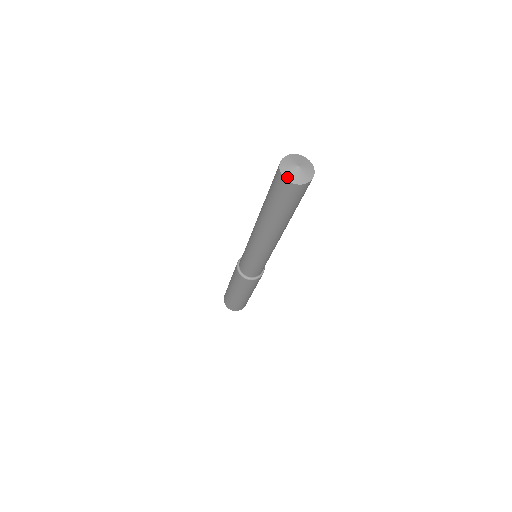
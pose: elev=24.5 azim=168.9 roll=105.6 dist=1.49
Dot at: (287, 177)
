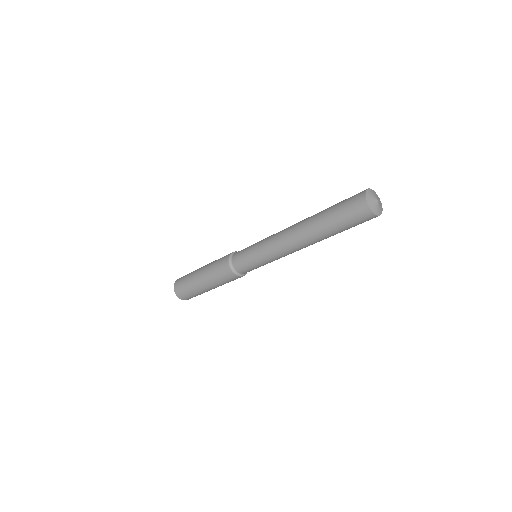
Dot at: (375, 212)
